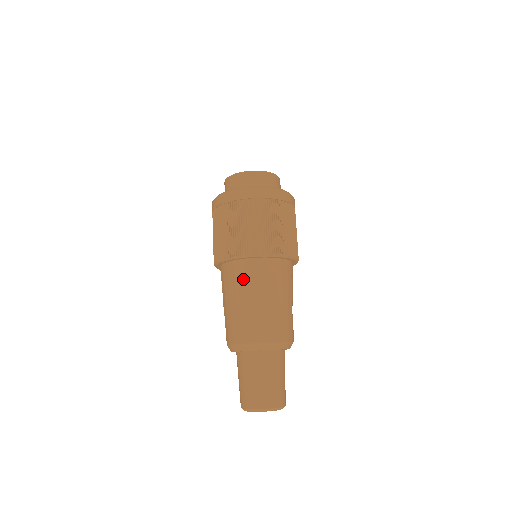
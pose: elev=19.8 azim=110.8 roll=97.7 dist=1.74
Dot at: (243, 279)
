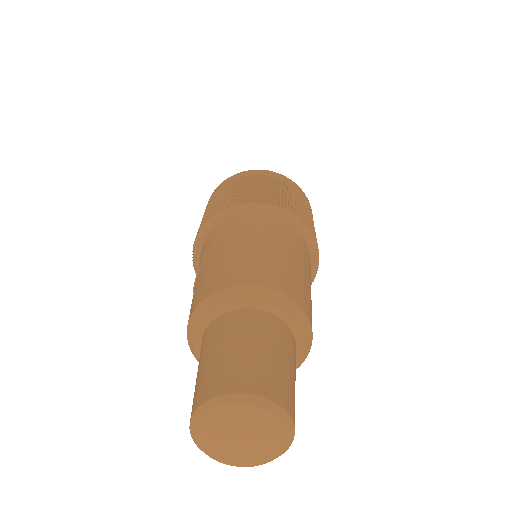
Dot at: (266, 228)
